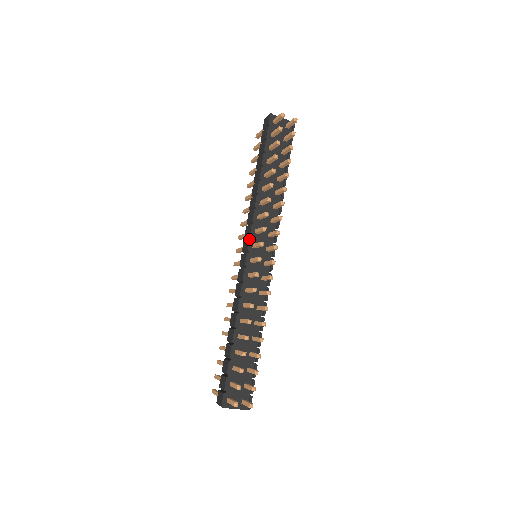
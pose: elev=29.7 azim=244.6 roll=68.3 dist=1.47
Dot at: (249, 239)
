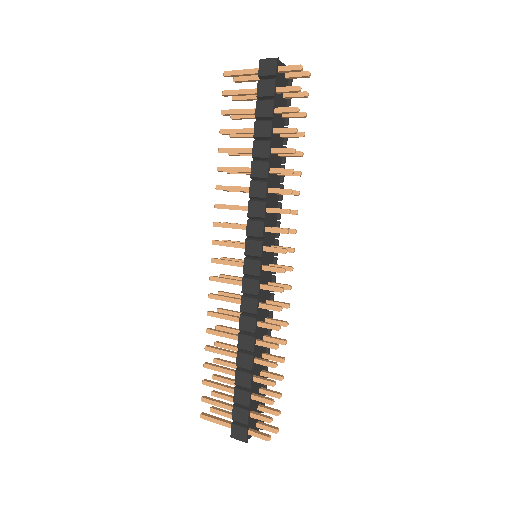
Dot at: (262, 242)
